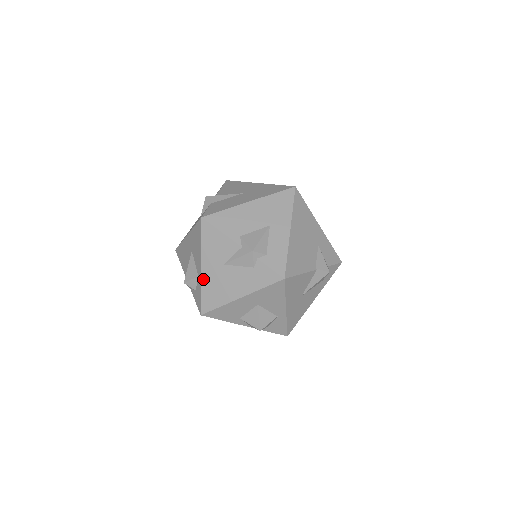
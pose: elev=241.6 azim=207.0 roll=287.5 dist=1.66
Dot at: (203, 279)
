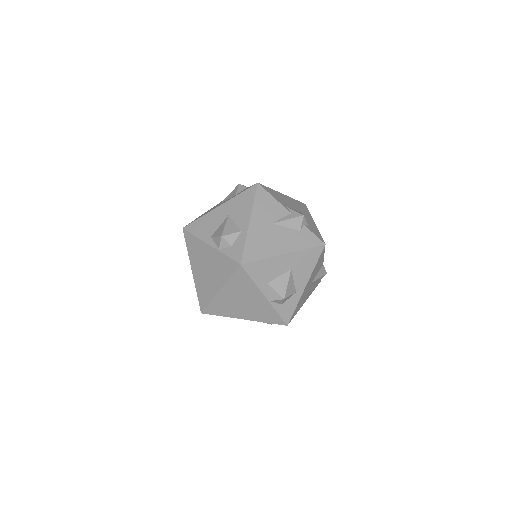
Dot at: (250, 232)
